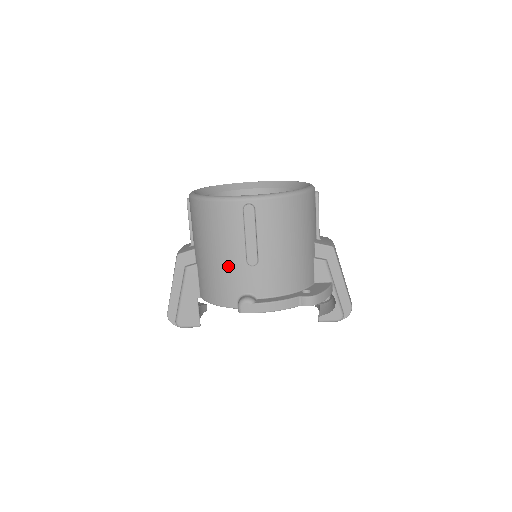
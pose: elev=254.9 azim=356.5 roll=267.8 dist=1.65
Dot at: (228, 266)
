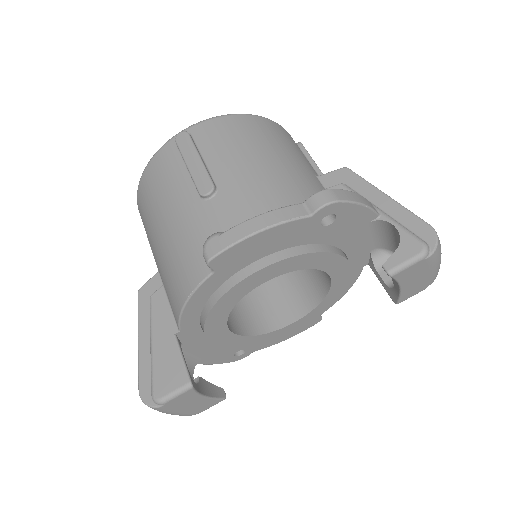
Dot at: (180, 223)
